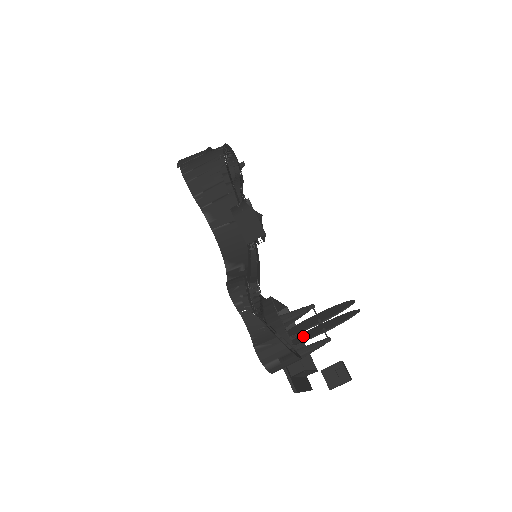
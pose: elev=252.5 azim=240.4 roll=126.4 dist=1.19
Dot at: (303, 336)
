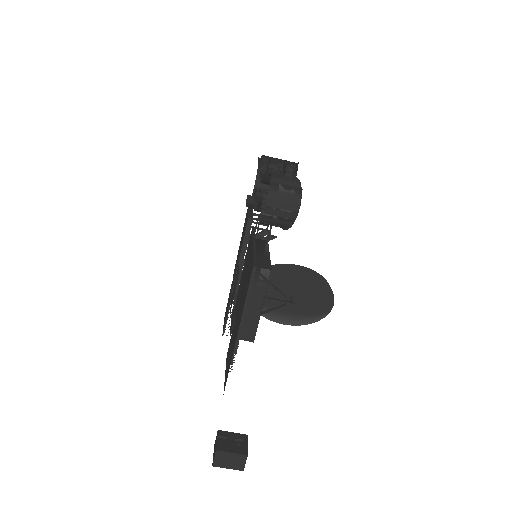
Dot at: (272, 283)
